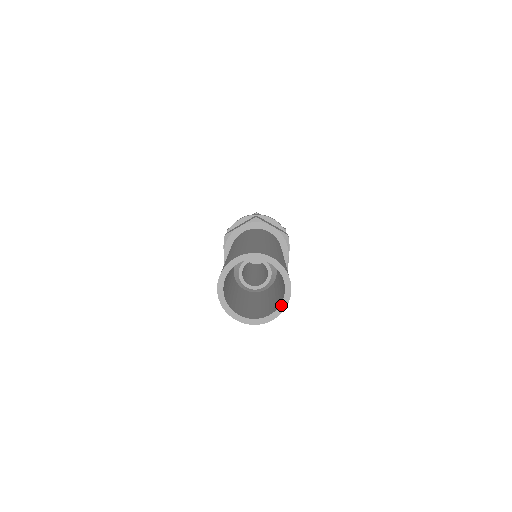
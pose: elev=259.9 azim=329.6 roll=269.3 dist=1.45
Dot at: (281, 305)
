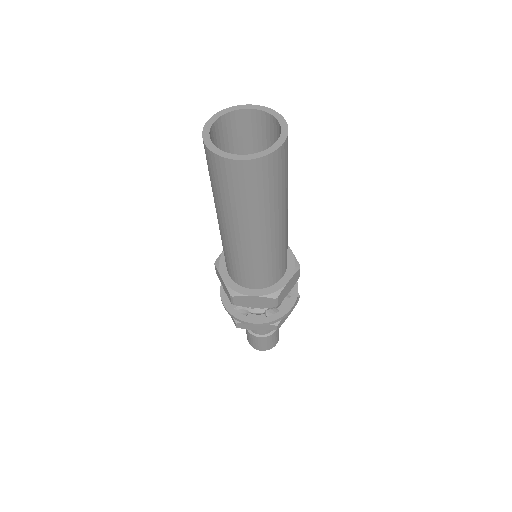
Dot at: (282, 132)
